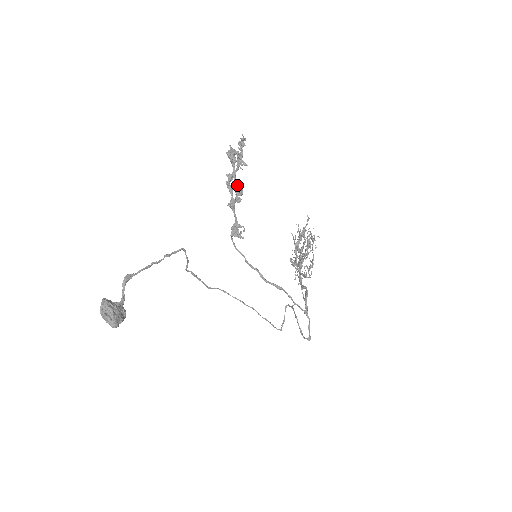
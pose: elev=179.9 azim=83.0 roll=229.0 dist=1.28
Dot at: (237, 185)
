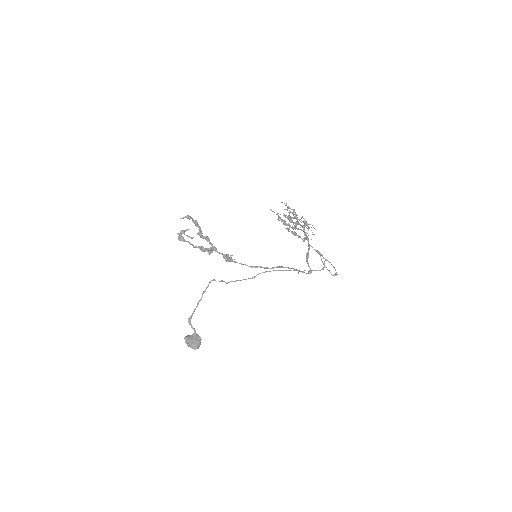
Dot at: (199, 248)
